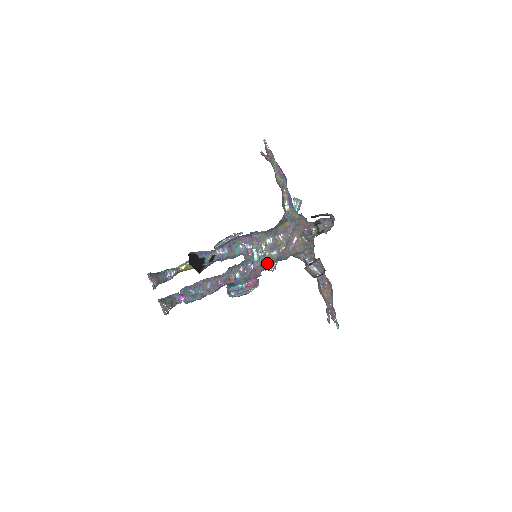
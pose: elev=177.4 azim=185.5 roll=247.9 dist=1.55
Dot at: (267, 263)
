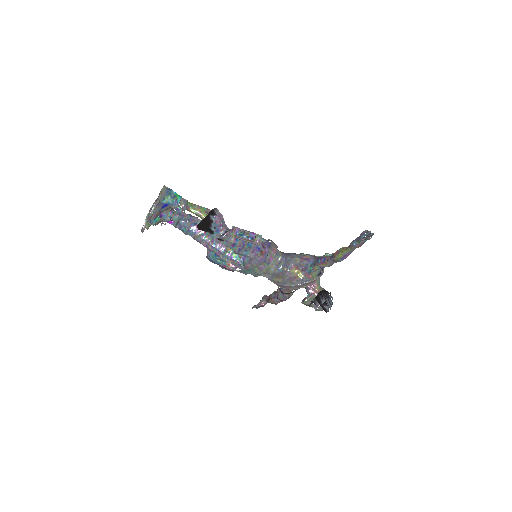
Dot at: (253, 275)
